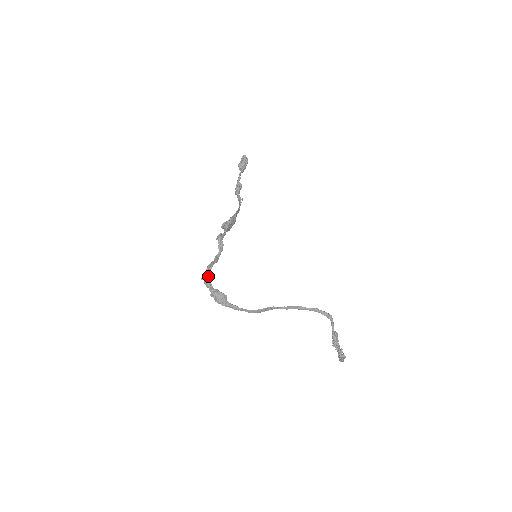
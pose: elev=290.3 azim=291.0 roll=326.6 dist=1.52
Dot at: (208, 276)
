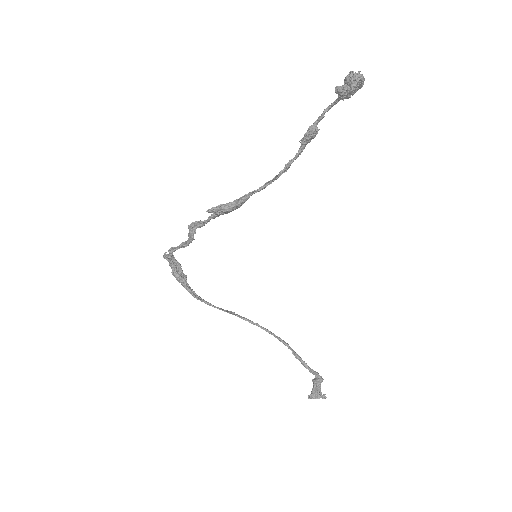
Dot at: (166, 257)
